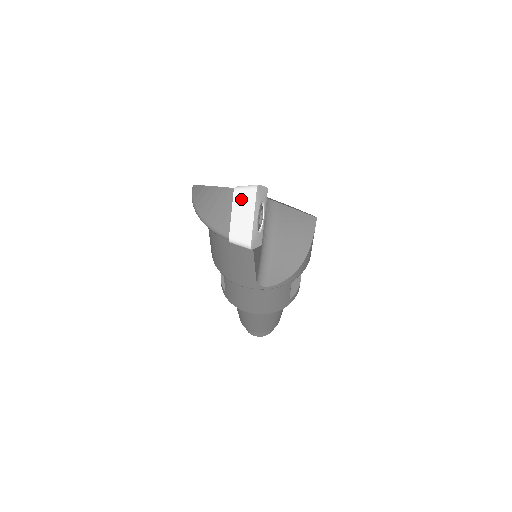
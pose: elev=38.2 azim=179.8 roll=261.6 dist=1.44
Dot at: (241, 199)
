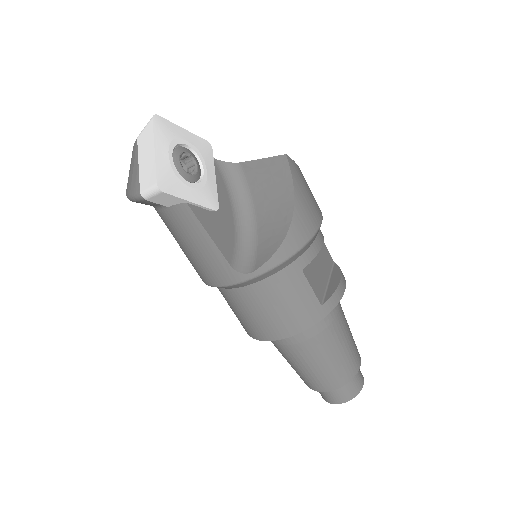
Dot at: (143, 140)
